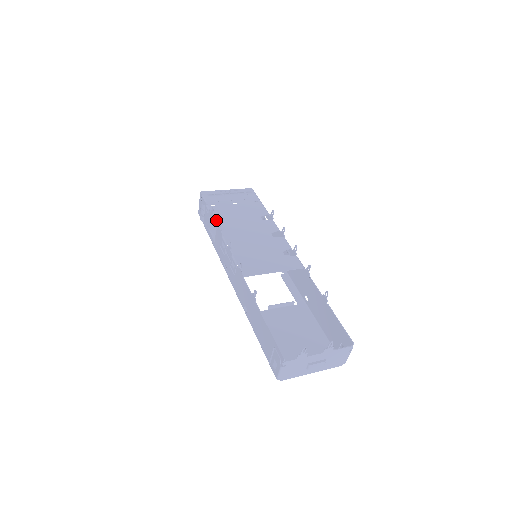
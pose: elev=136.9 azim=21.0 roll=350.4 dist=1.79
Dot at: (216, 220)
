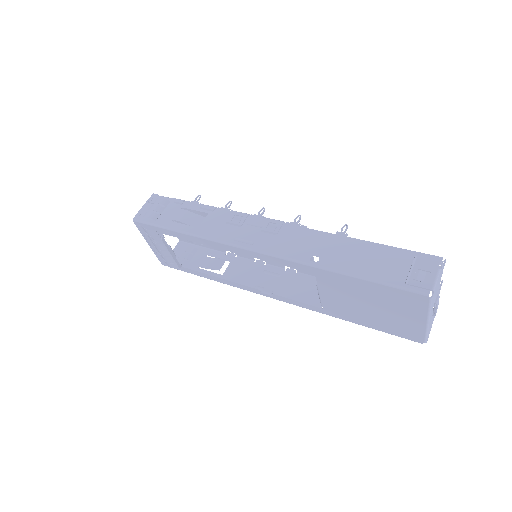
Dot at: (207, 205)
